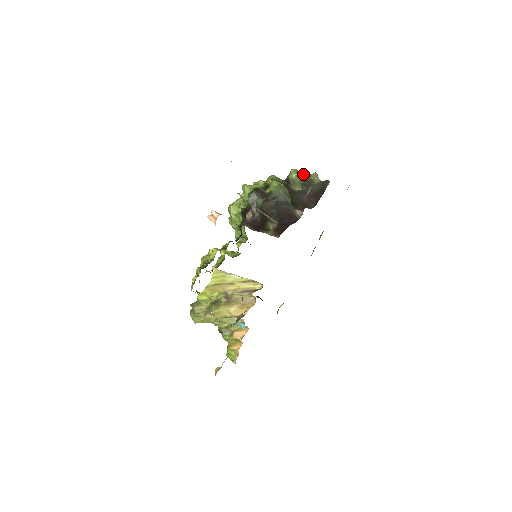
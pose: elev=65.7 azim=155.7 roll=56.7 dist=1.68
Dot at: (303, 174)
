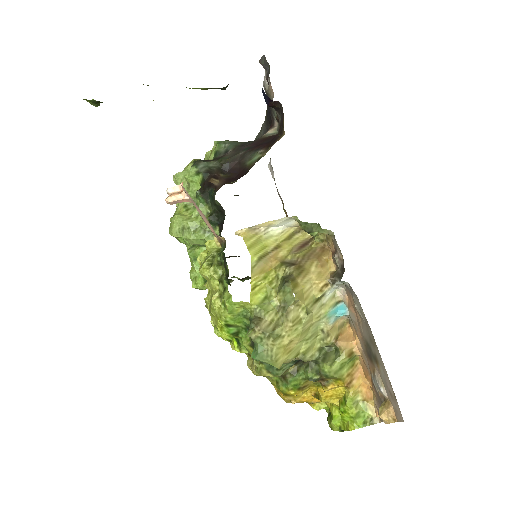
Dot at: occluded
